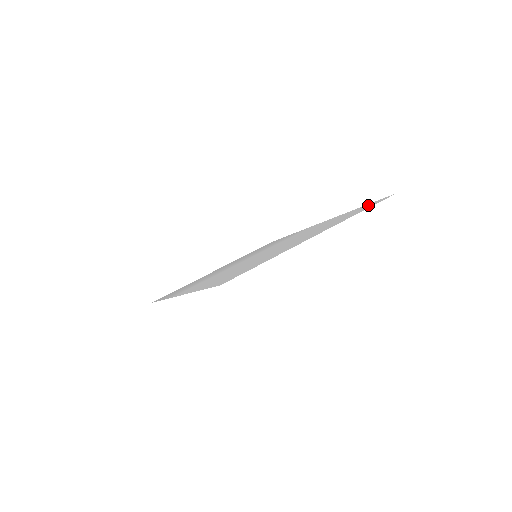
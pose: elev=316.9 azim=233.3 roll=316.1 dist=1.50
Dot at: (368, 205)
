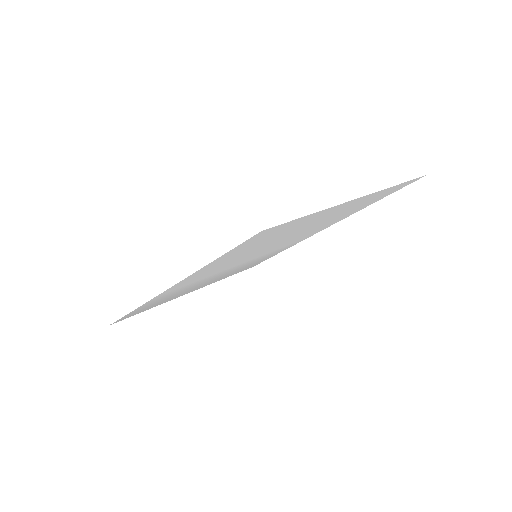
Dot at: (393, 191)
